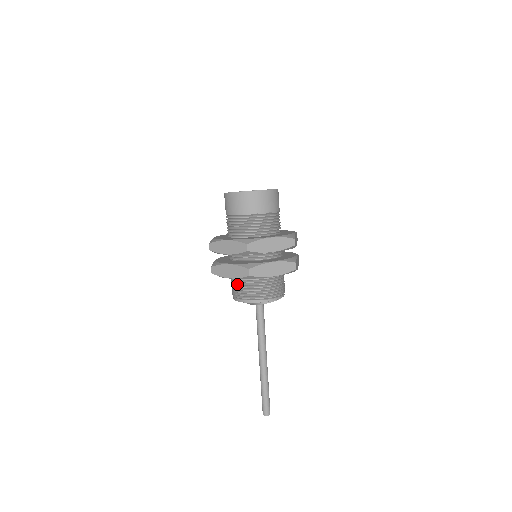
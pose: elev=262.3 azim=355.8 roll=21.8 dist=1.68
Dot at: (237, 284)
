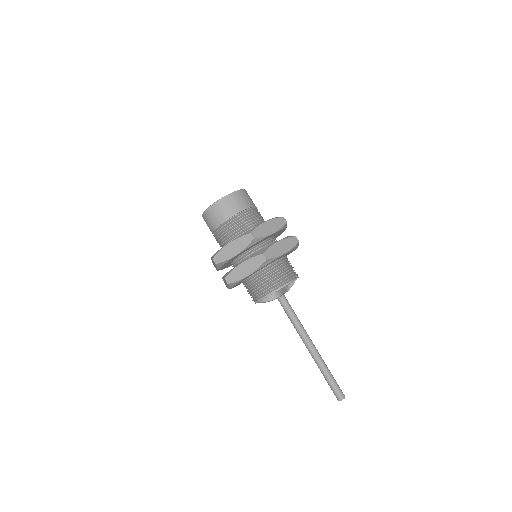
Dot at: occluded
